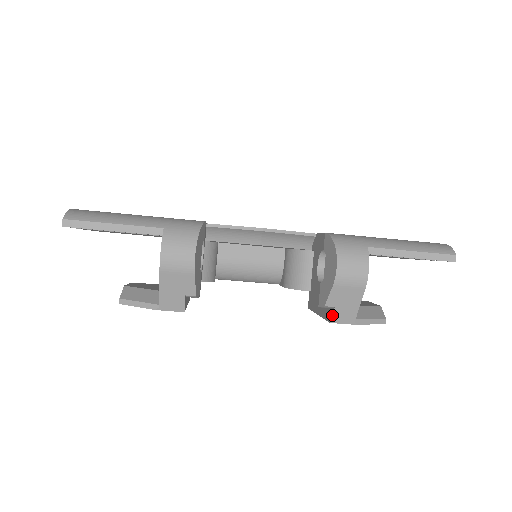
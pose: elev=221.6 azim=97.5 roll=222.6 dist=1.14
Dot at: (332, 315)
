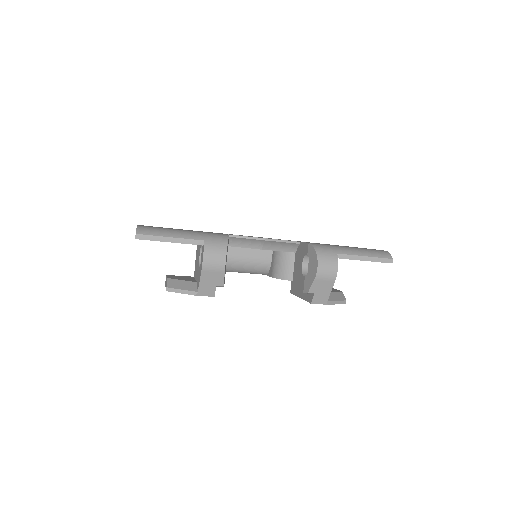
Dot at: (312, 298)
